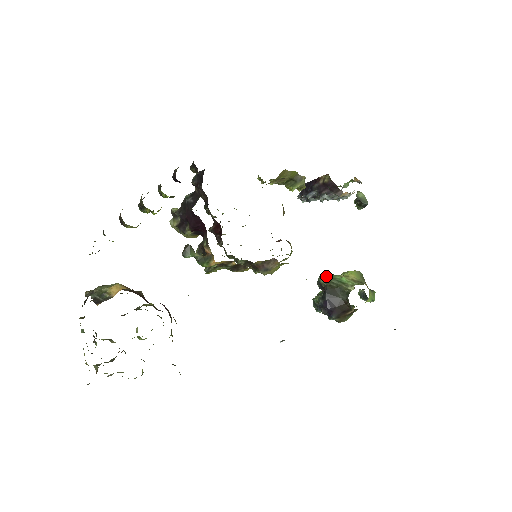
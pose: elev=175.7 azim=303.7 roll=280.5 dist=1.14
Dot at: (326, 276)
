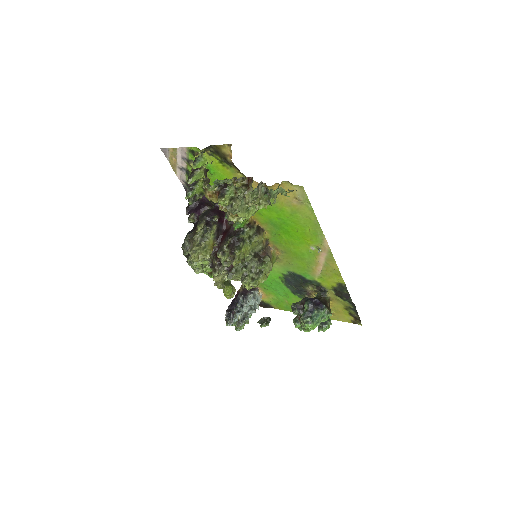
Dot at: occluded
